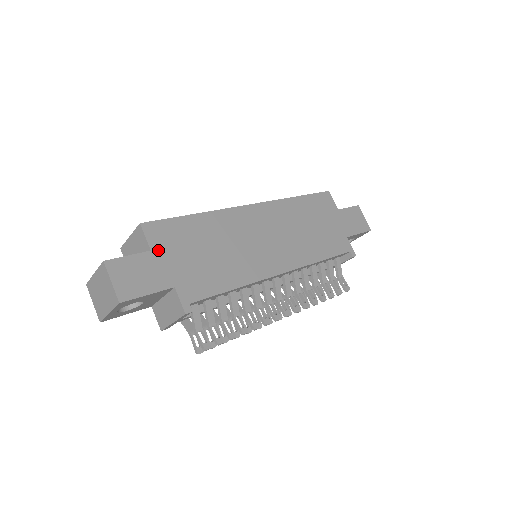
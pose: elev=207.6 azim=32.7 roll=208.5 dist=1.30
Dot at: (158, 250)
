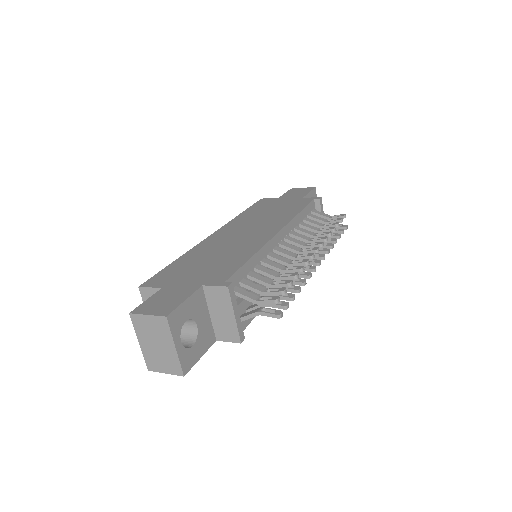
Dot at: (167, 285)
